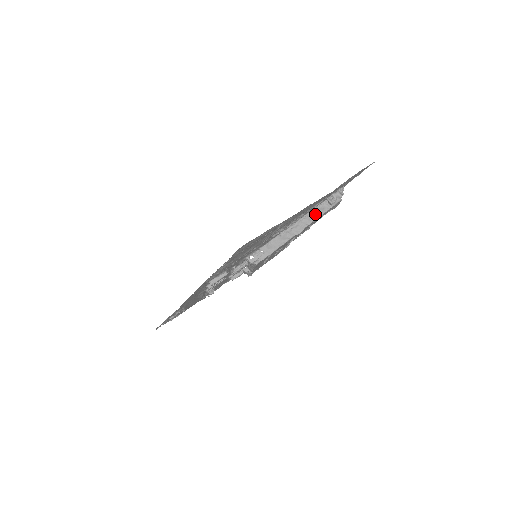
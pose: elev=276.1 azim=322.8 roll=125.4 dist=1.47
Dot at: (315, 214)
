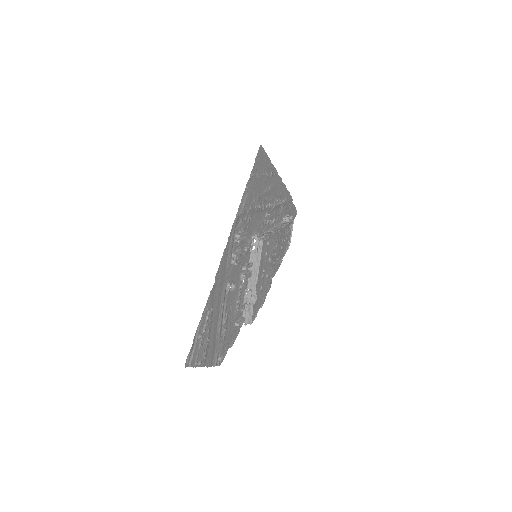
Dot at: occluded
